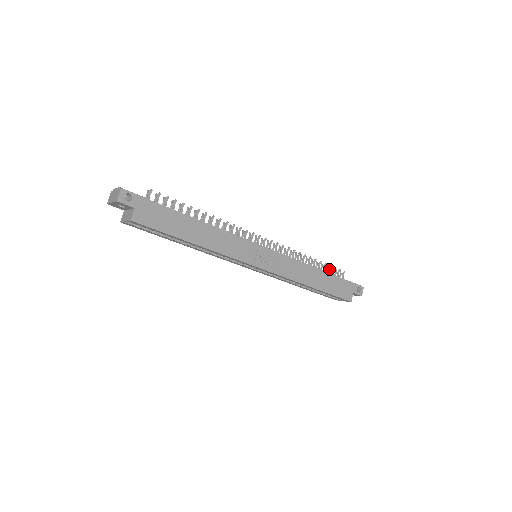
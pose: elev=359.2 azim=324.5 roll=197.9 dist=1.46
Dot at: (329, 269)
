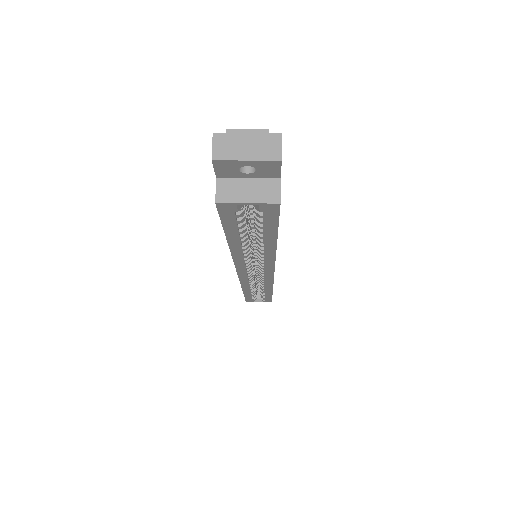
Dot at: occluded
